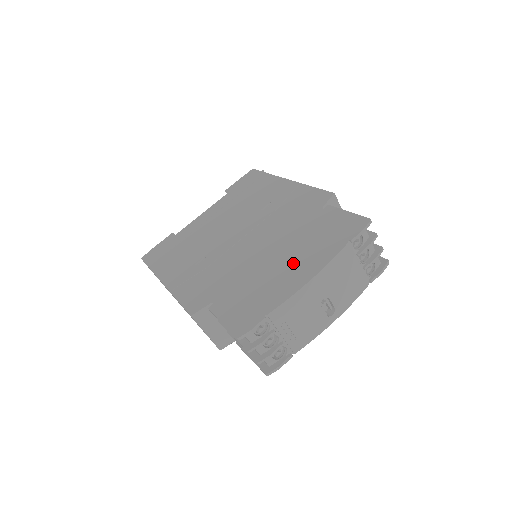
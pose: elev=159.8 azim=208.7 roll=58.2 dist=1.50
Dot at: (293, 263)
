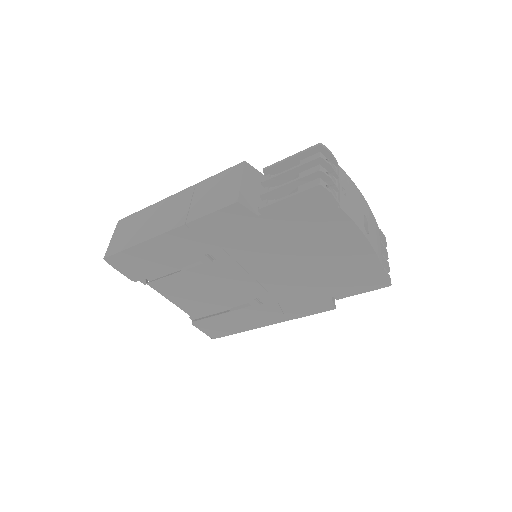
Dot at: occluded
